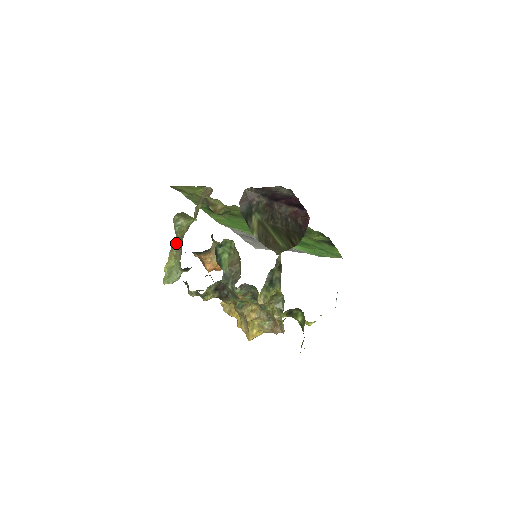
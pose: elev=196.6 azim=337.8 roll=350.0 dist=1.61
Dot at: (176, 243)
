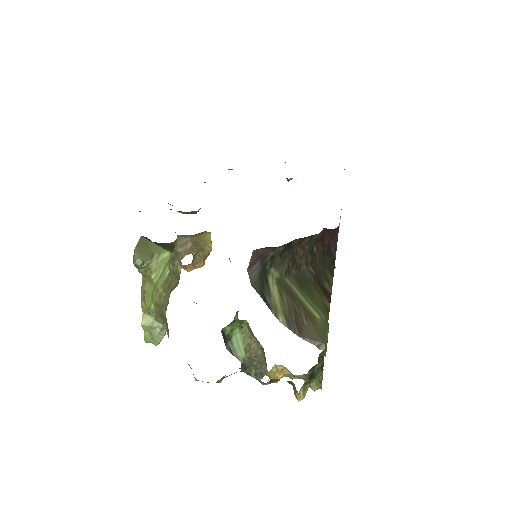
Dot at: (152, 307)
